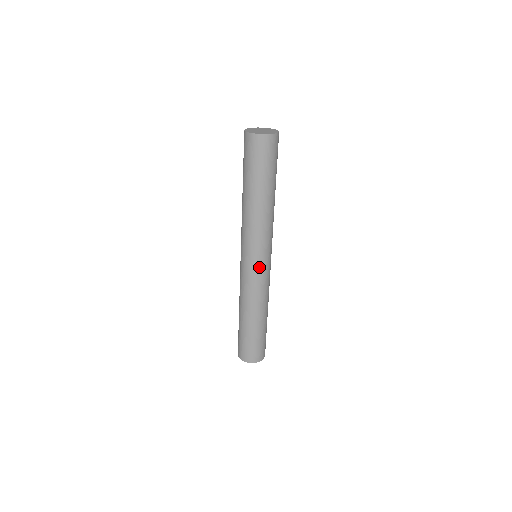
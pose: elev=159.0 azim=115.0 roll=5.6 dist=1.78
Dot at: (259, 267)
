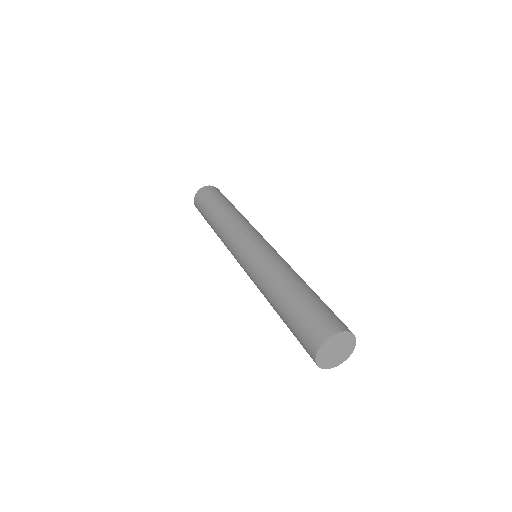
Dot at: (263, 243)
